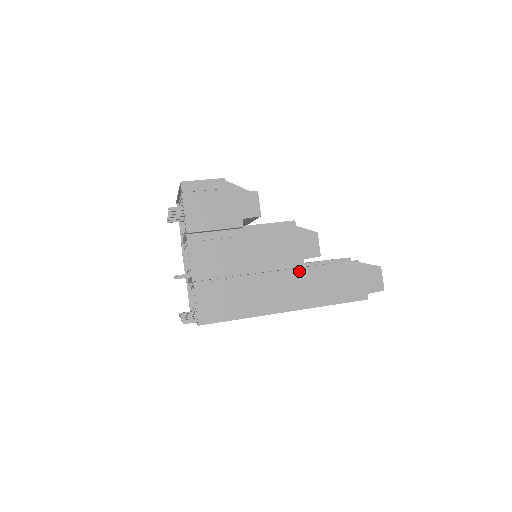
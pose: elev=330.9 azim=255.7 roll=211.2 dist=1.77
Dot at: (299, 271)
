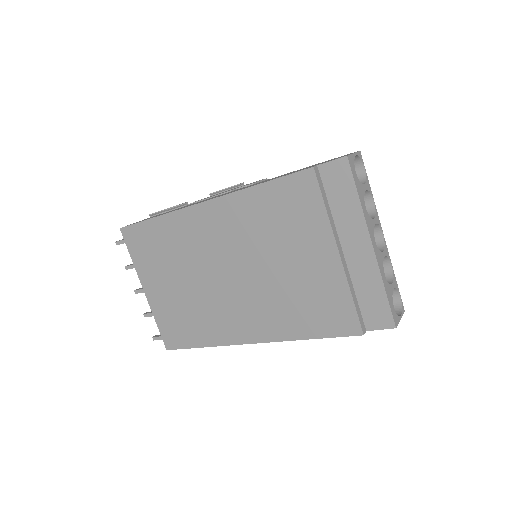
Dot at: occluded
